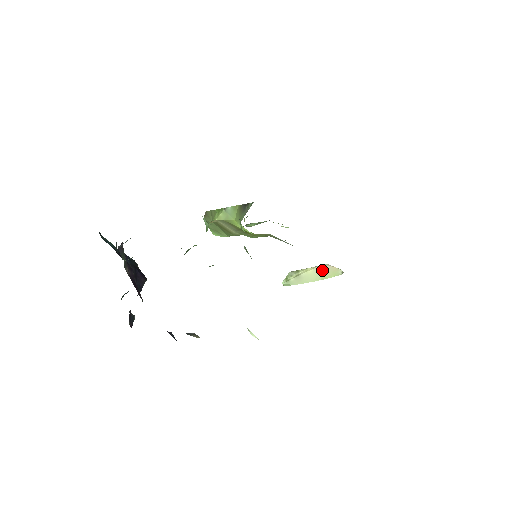
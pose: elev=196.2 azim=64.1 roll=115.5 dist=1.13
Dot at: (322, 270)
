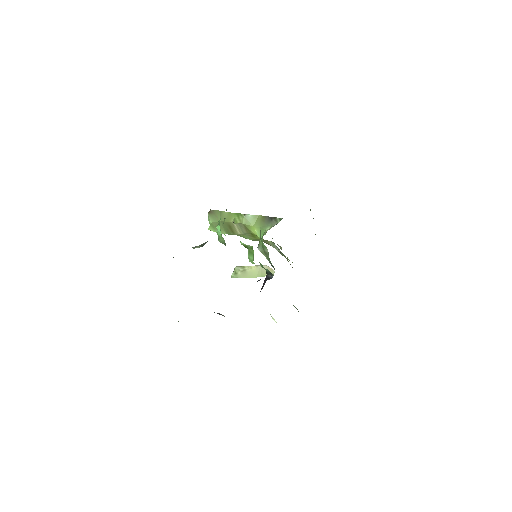
Dot at: (262, 269)
